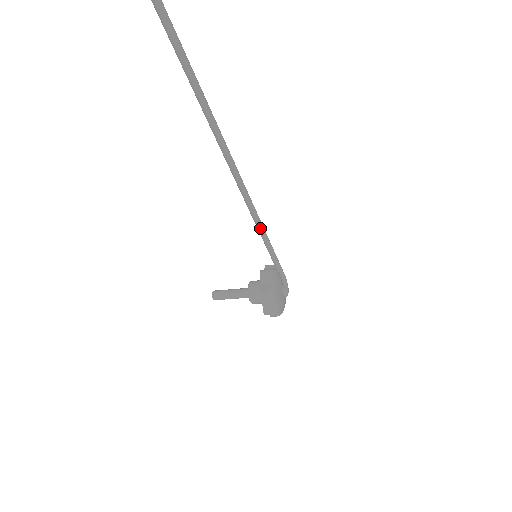
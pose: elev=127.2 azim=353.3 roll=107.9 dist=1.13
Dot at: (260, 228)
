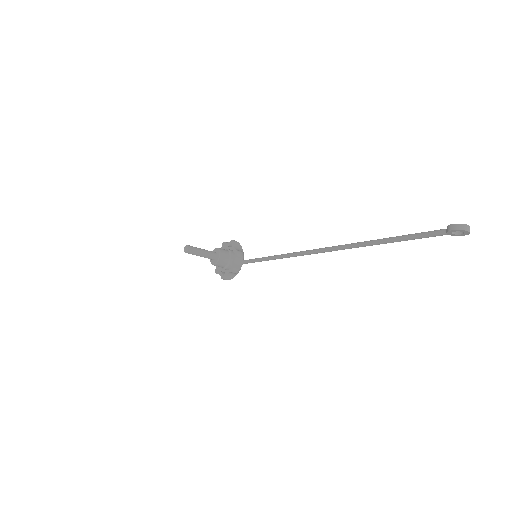
Dot at: occluded
